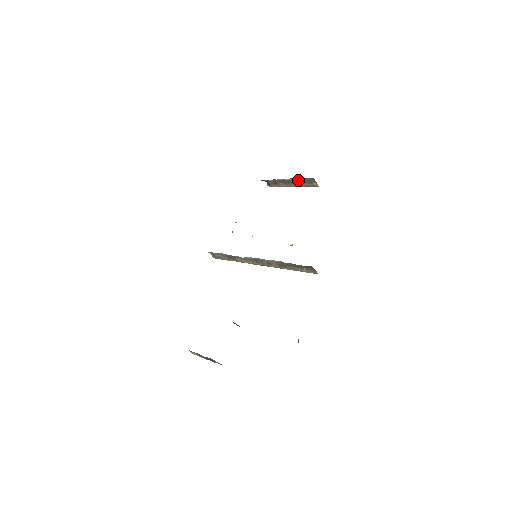
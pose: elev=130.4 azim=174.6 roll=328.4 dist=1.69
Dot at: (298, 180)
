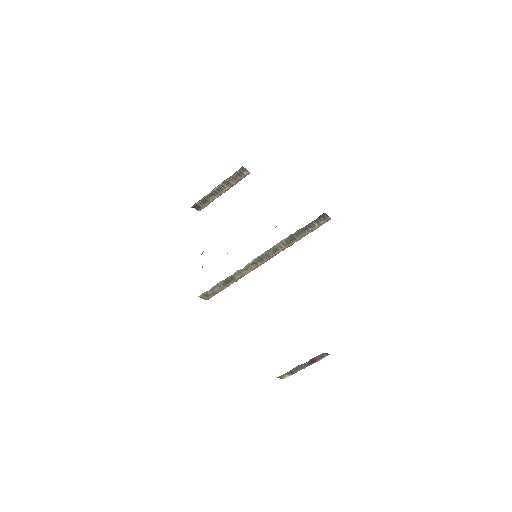
Dot at: (228, 181)
